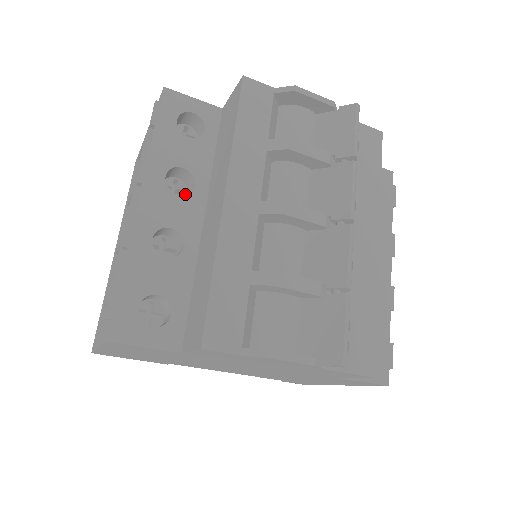
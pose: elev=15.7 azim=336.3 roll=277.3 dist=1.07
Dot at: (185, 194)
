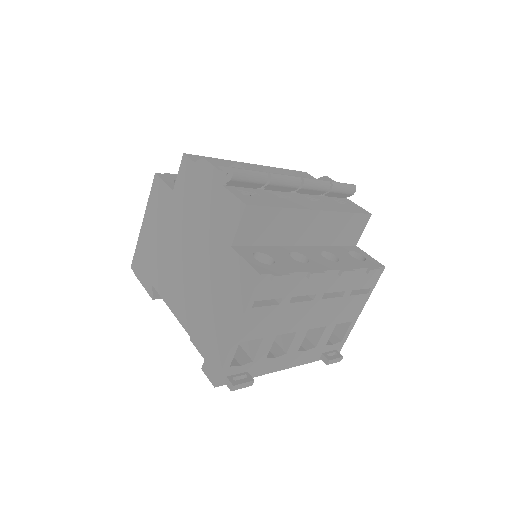
Dot at: occluded
